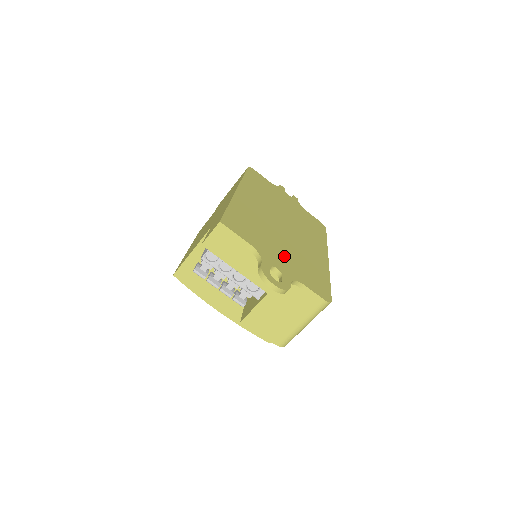
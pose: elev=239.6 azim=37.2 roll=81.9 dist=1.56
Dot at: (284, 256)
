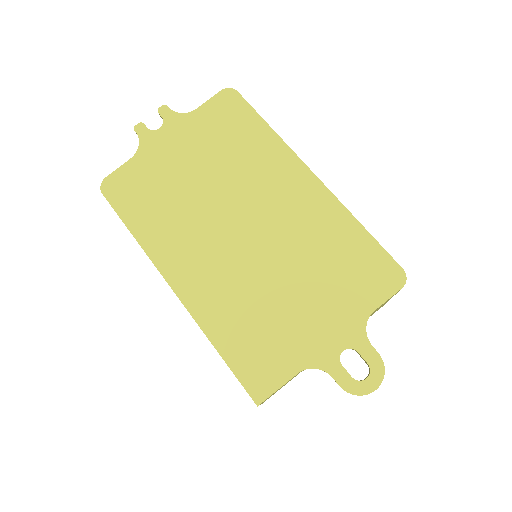
Dot at: (317, 305)
